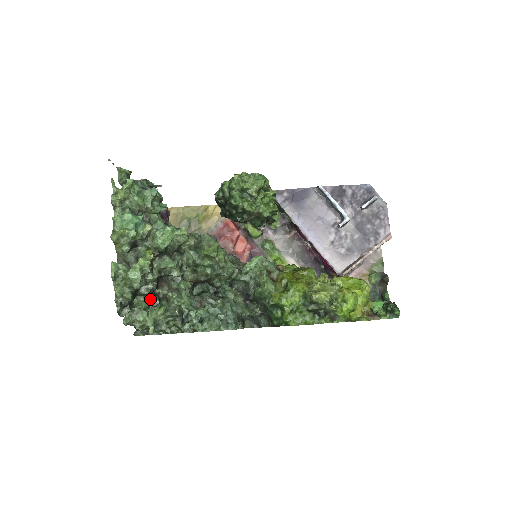
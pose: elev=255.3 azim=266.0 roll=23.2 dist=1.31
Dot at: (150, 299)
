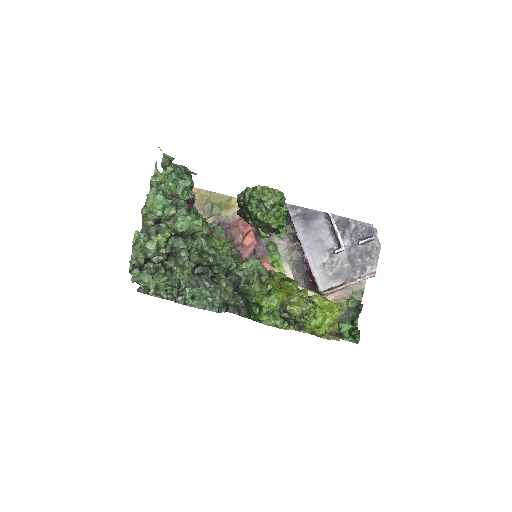
Dot at: (158, 267)
